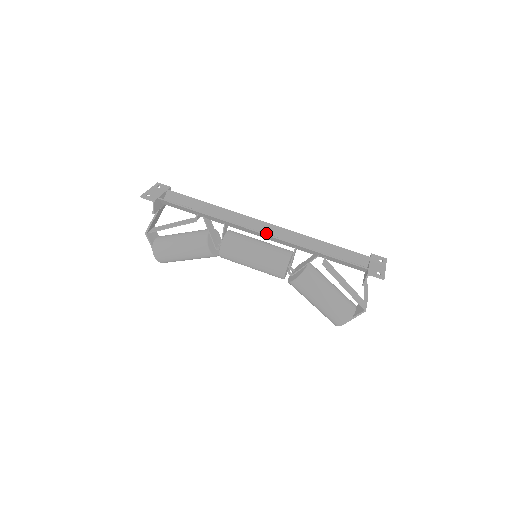
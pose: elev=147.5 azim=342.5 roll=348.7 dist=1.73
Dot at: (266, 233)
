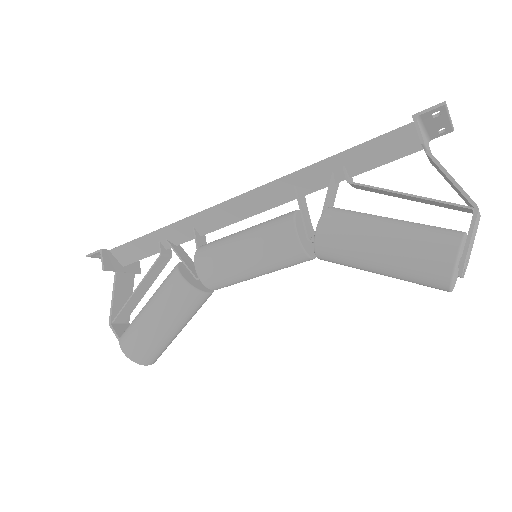
Dot at: occluded
